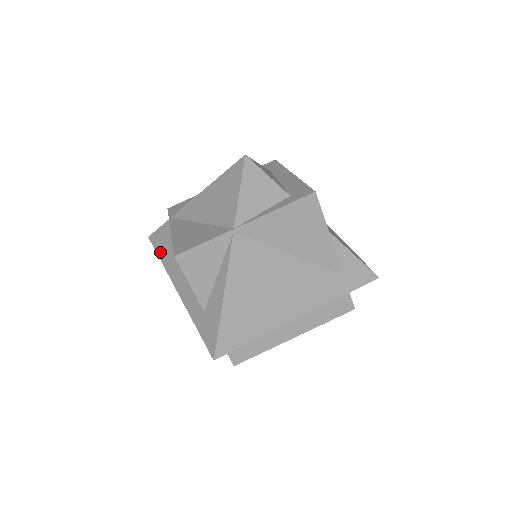
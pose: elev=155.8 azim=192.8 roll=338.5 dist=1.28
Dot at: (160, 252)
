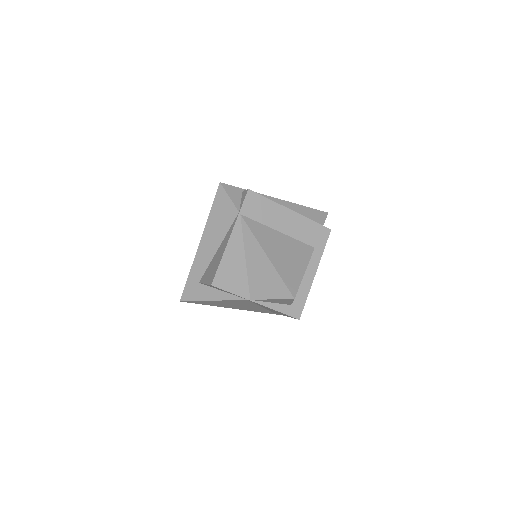
Dot at: (215, 209)
